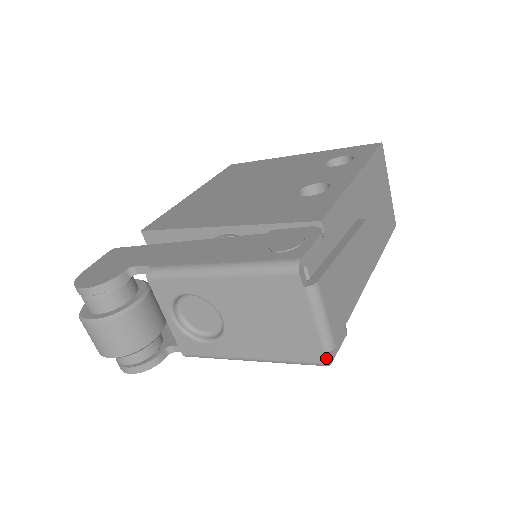
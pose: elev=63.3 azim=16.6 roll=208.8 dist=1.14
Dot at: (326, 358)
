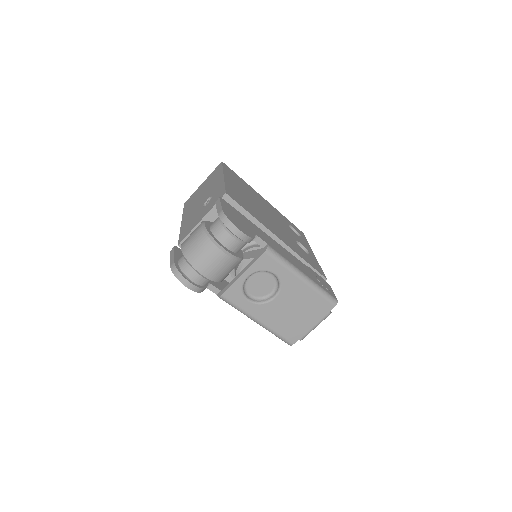
Dot at: (294, 342)
